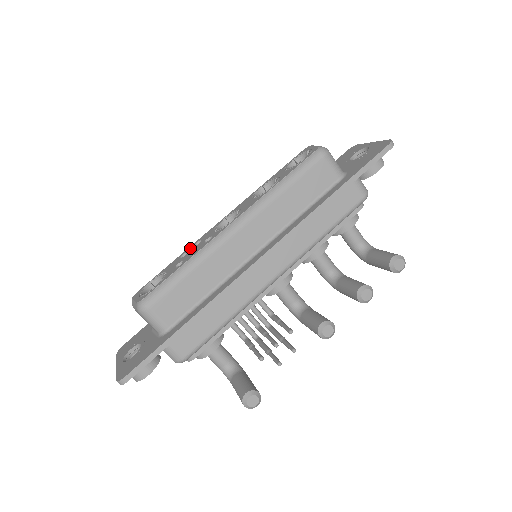
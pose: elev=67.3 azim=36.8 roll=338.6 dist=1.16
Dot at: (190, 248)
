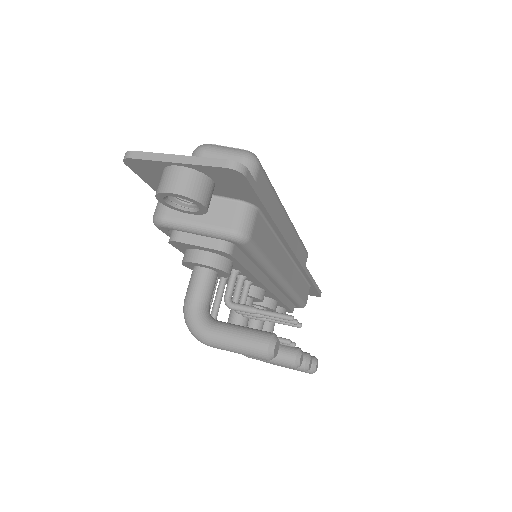
Dot at: occluded
